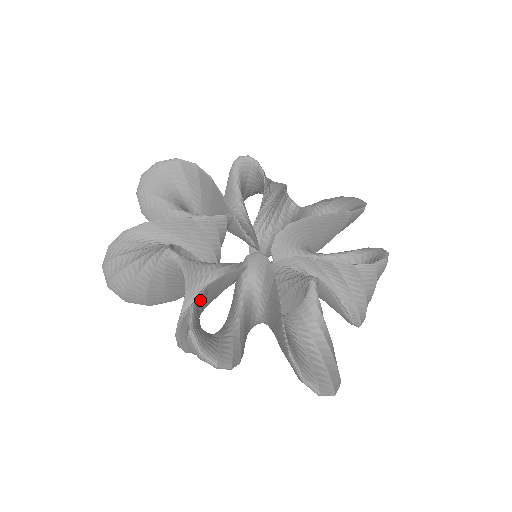
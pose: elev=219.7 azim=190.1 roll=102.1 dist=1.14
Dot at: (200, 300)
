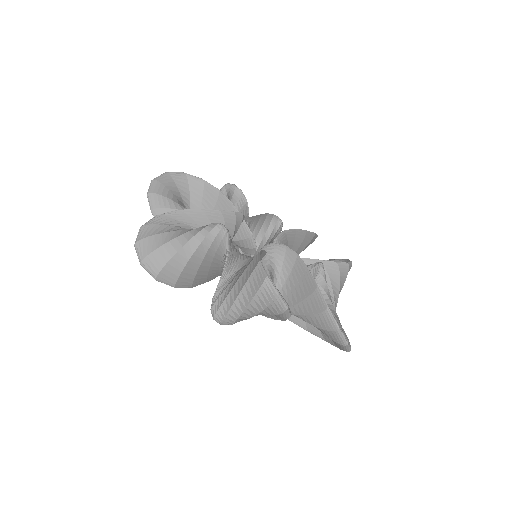
Dot at: occluded
